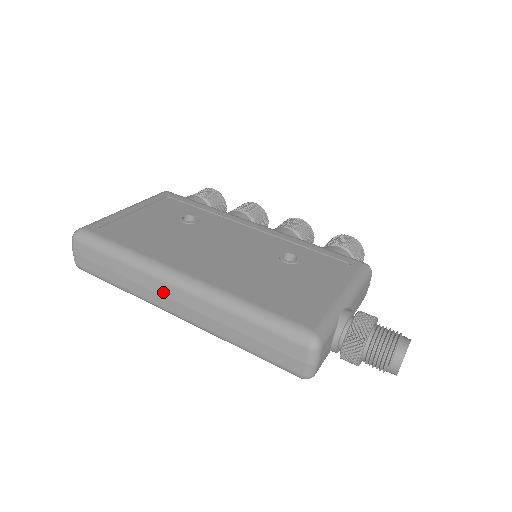
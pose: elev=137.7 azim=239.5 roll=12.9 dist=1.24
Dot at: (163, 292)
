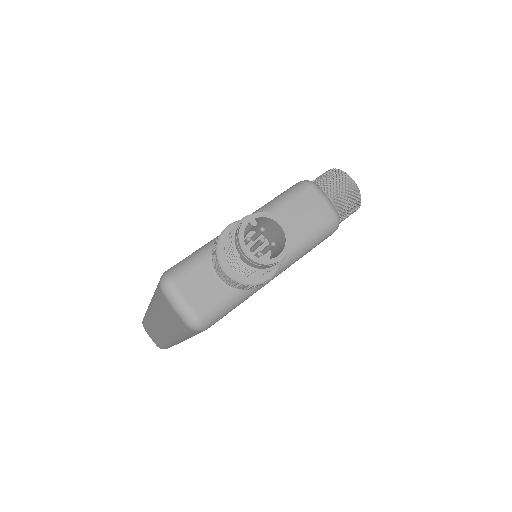
Dot at: (155, 325)
